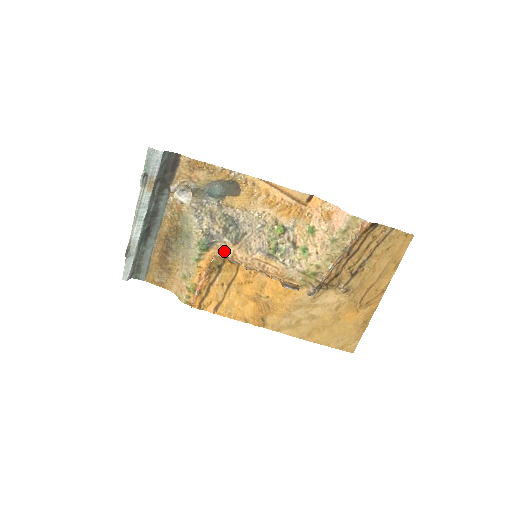
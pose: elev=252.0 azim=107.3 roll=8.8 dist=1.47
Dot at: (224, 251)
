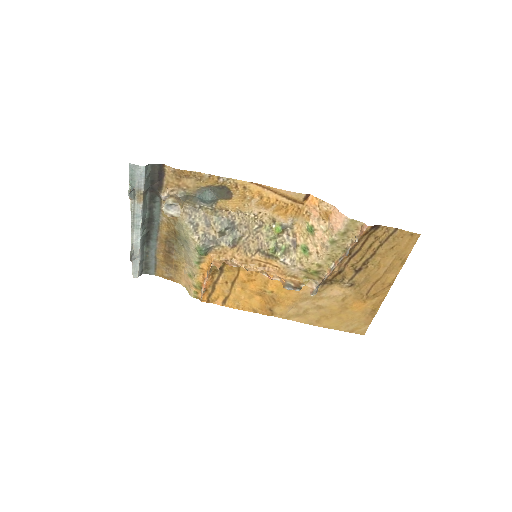
Dot at: (223, 254)
